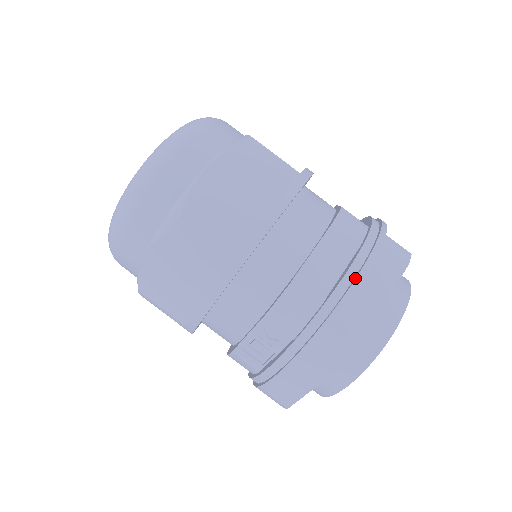
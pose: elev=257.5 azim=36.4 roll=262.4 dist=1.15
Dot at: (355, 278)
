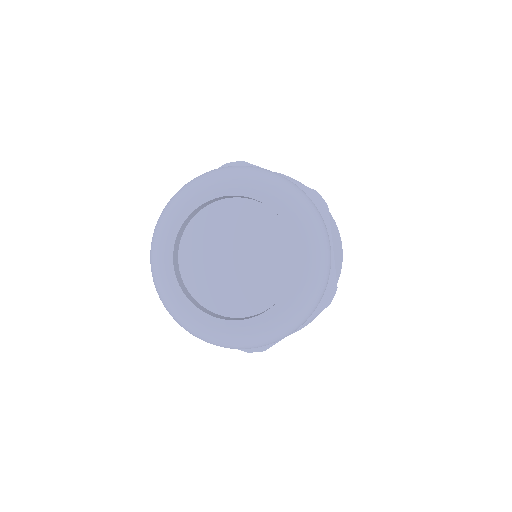
Dot at: occluded
